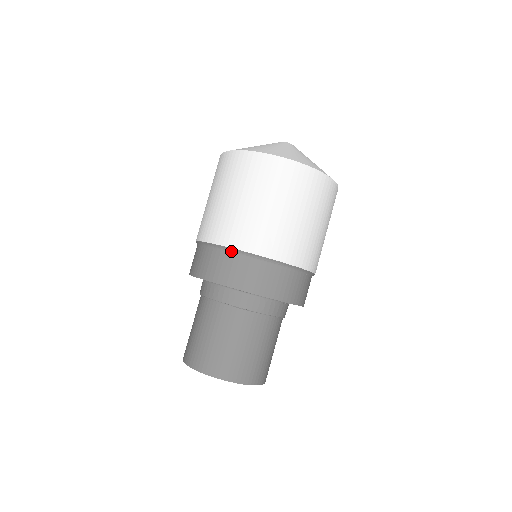
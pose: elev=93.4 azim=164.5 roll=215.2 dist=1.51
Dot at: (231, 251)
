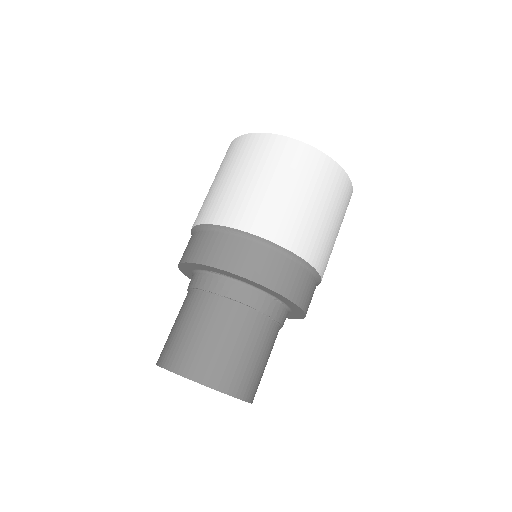
Dot at: (204, 228)
